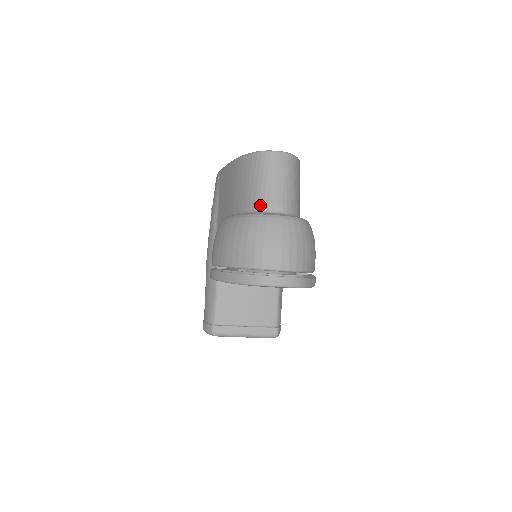
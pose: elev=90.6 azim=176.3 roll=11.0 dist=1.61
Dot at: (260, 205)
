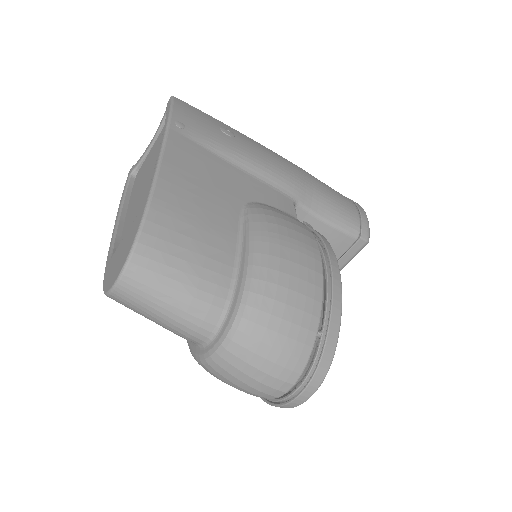
Dot at: occluded
